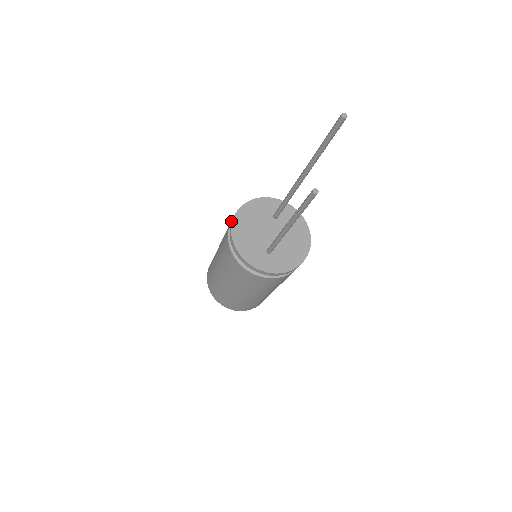
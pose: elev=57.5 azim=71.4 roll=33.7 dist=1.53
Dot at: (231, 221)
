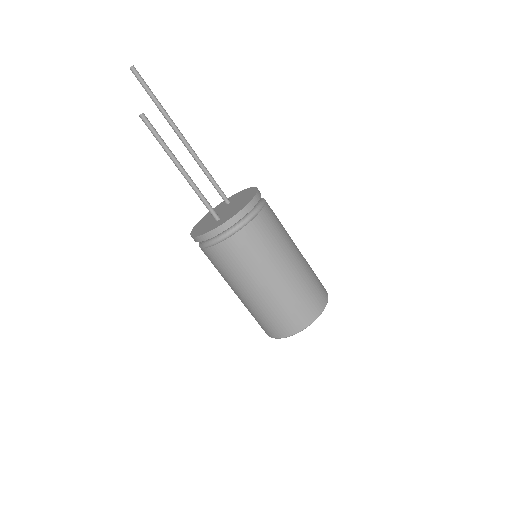
Dot at: occluded
